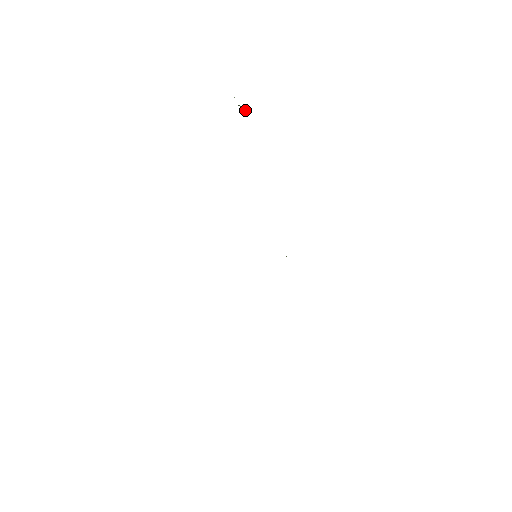
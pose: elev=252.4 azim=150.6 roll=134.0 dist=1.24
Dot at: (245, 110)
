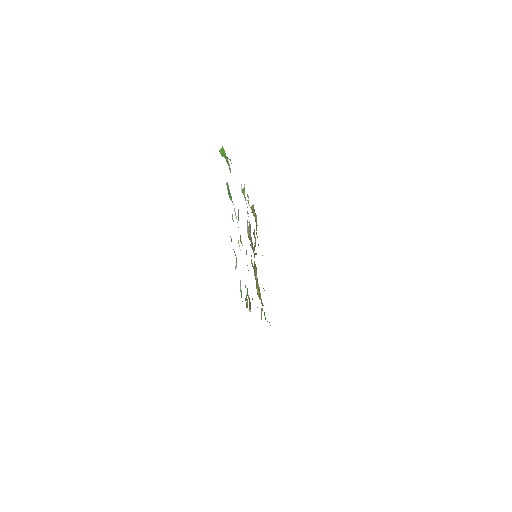
Dot at: (229, 159)
